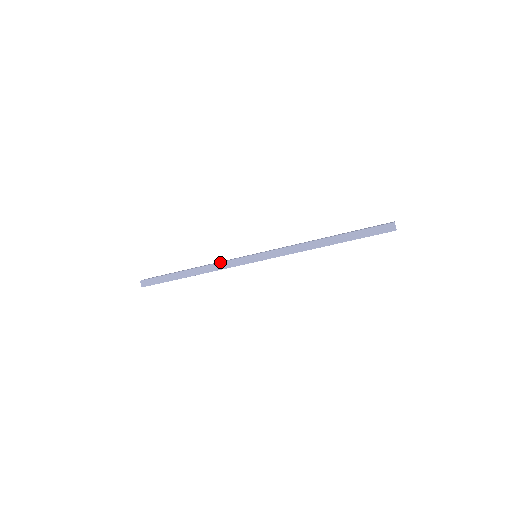
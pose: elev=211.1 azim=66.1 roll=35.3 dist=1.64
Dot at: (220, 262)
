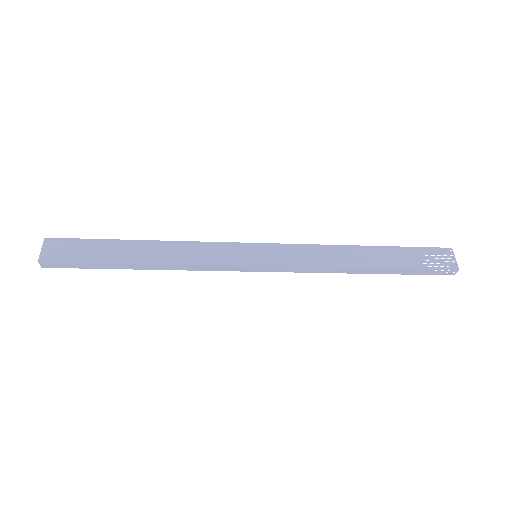
Dot at: (200, 265)
